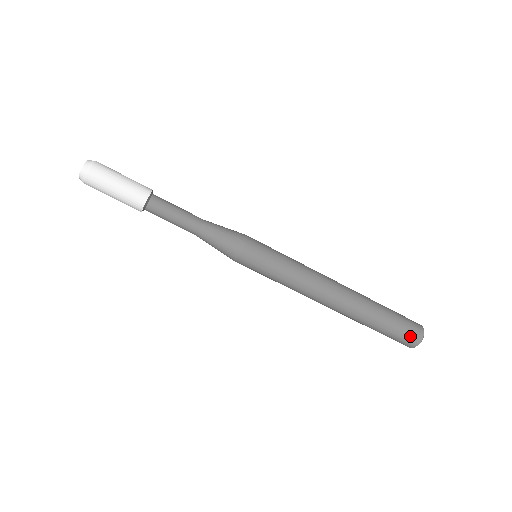
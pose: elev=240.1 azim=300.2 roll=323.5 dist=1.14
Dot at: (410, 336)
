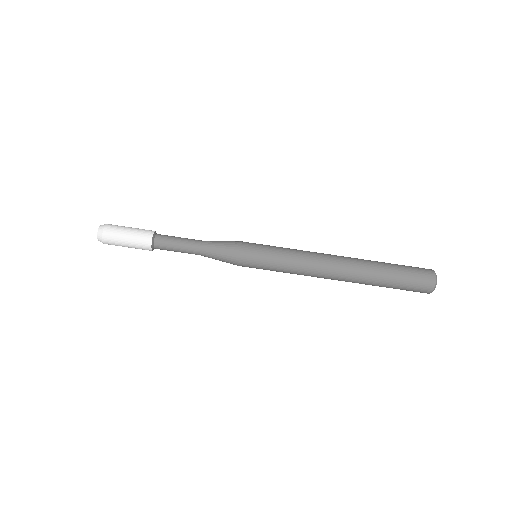
Dot at: (422, 270)
